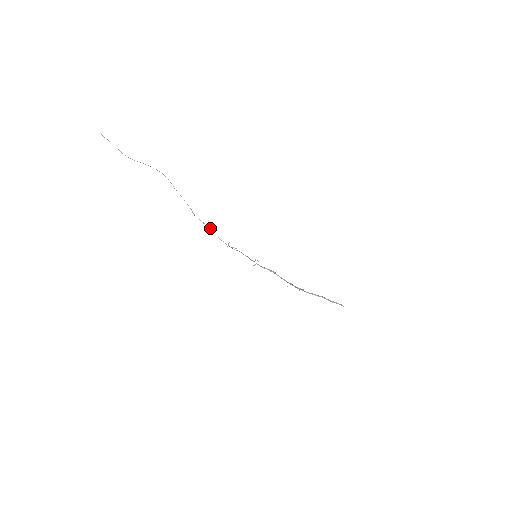
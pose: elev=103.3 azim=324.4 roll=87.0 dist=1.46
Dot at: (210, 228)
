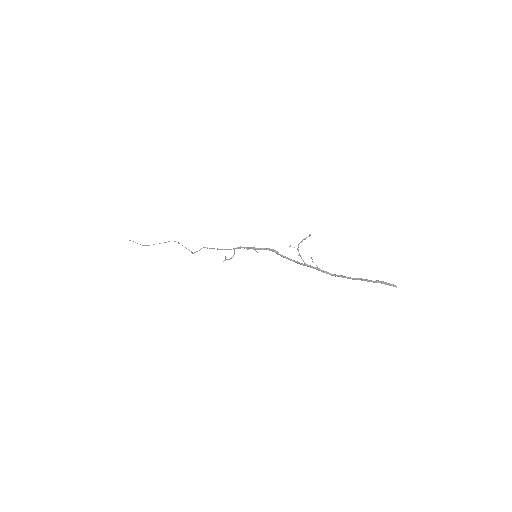
Dot at: (205, 247)
